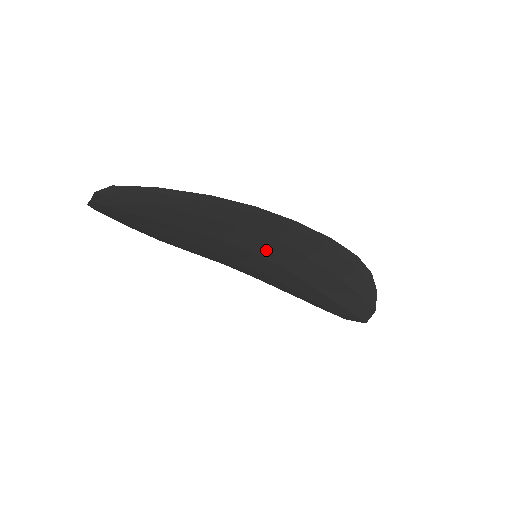
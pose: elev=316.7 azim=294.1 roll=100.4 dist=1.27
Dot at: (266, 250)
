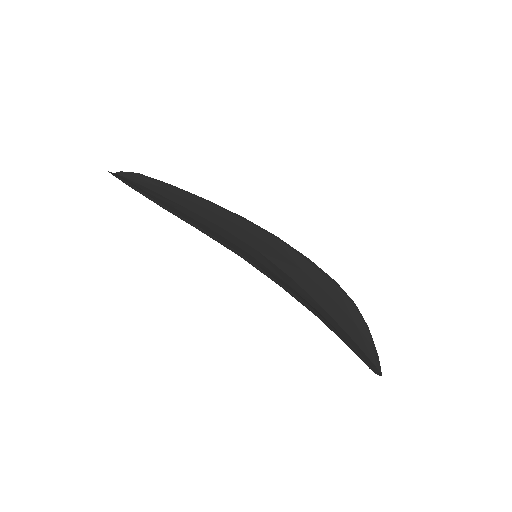
Dot at: occluded
